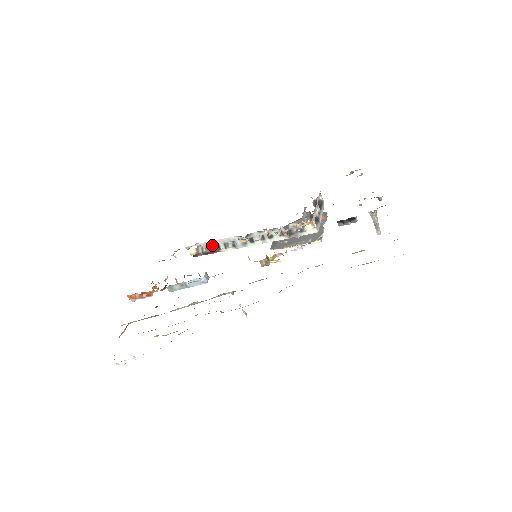
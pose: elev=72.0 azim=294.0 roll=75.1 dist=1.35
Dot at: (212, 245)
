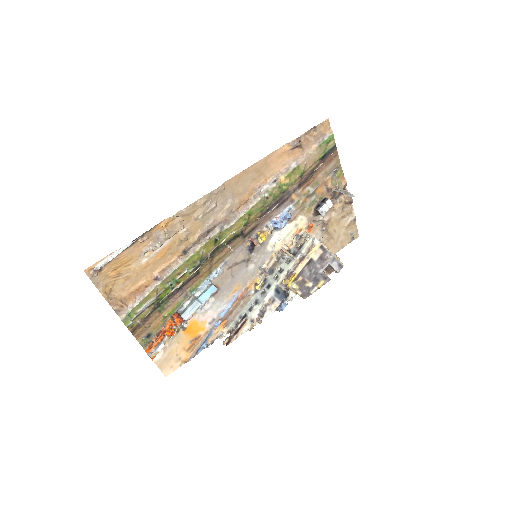
Dot at: (240, 320)
